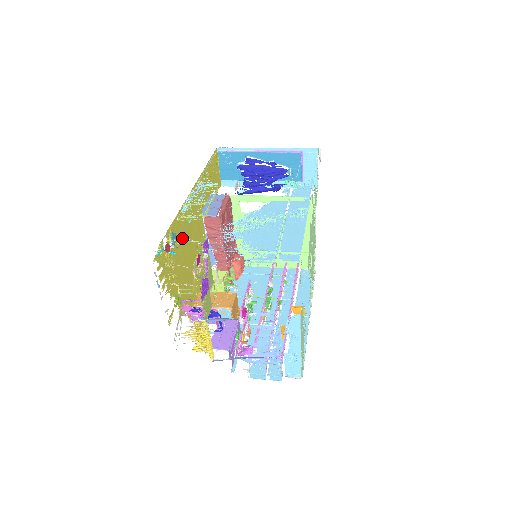
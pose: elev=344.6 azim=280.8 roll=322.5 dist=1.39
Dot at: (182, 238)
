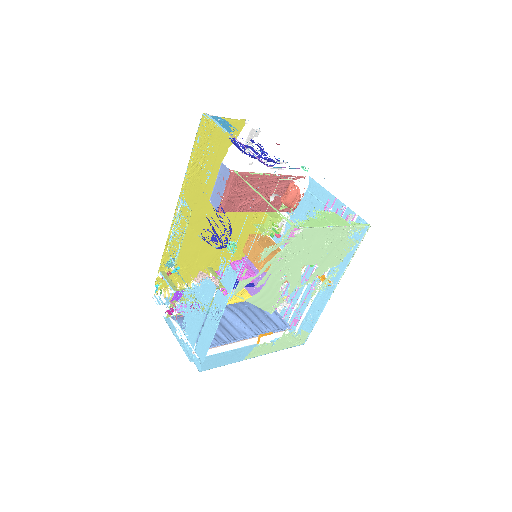
Dot at: (187, 246)
